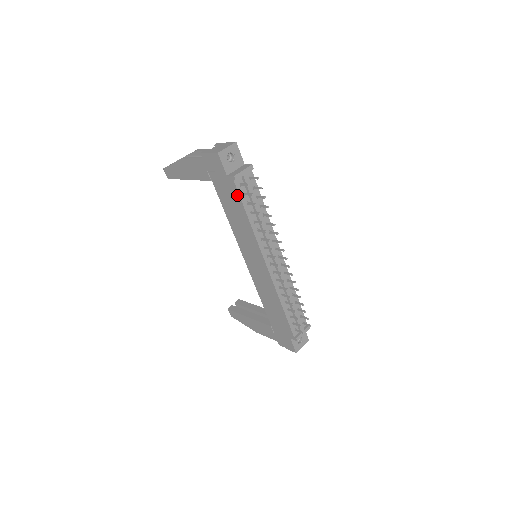
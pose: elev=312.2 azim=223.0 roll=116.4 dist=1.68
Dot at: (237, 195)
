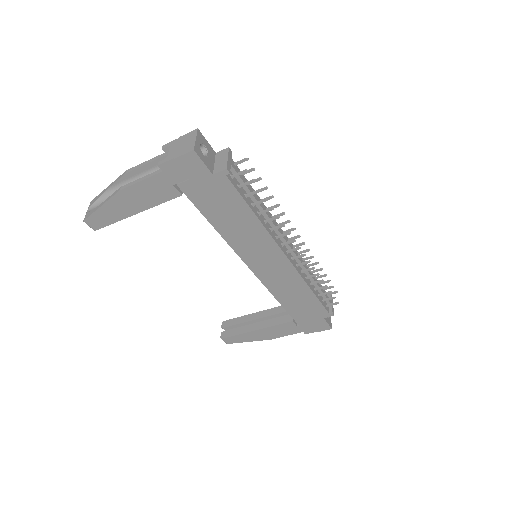
Dot at: (233, 192)
